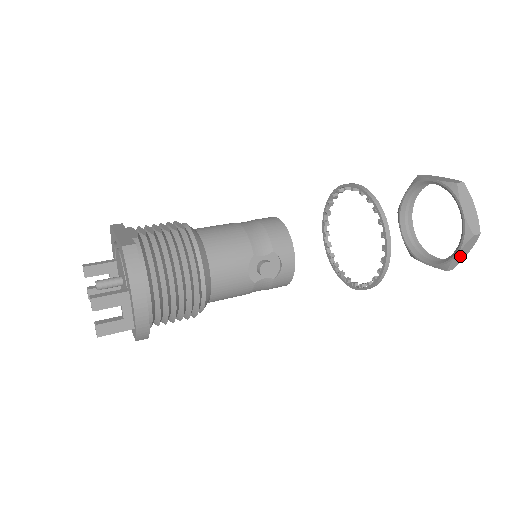
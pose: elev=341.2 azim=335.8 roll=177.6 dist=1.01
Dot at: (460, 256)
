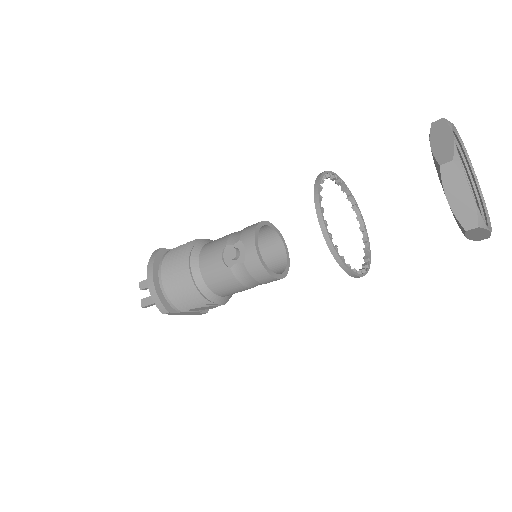
Dot at: (460, 202)
